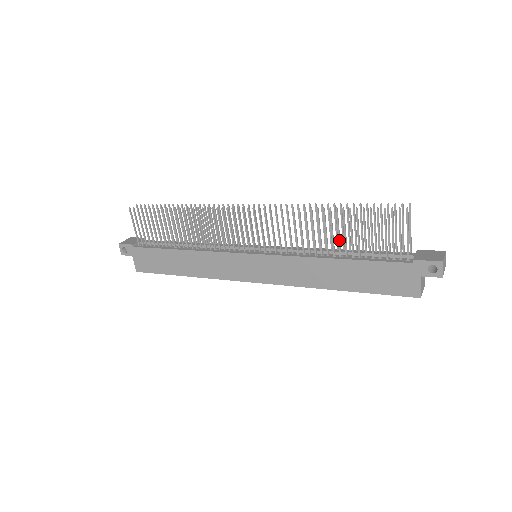
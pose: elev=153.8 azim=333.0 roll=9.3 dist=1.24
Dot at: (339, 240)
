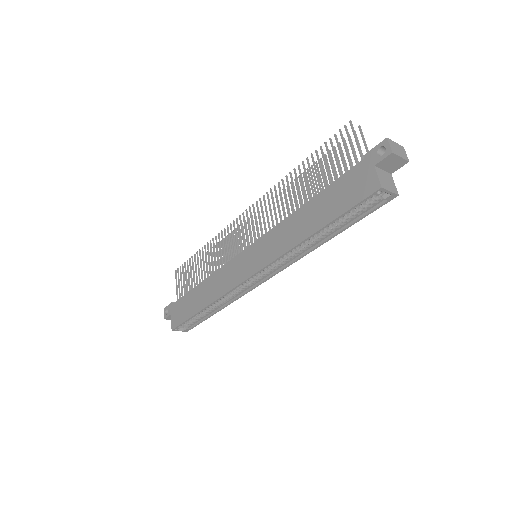
Dot at: (308, 187)
